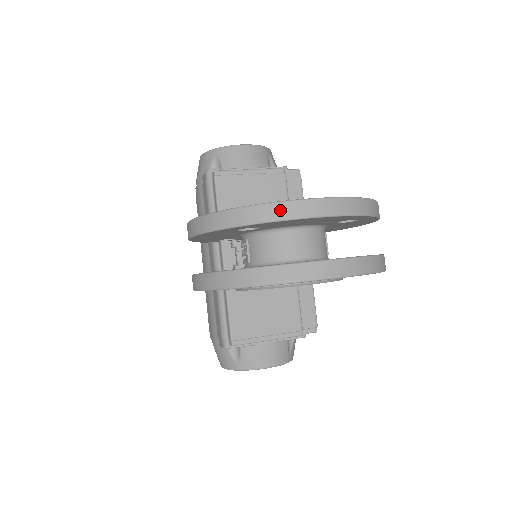
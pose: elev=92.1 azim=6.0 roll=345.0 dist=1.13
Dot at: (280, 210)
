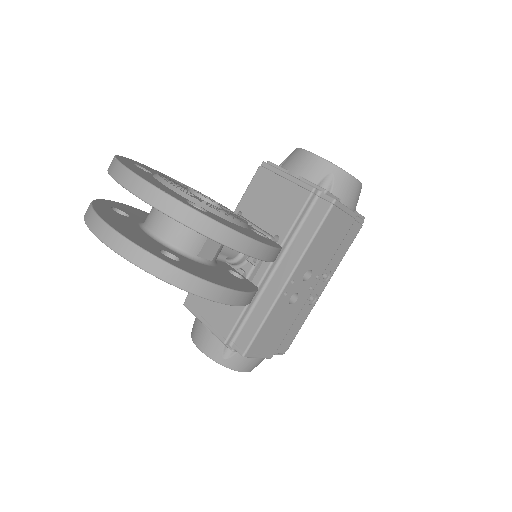
Dot at: (112, 165)
